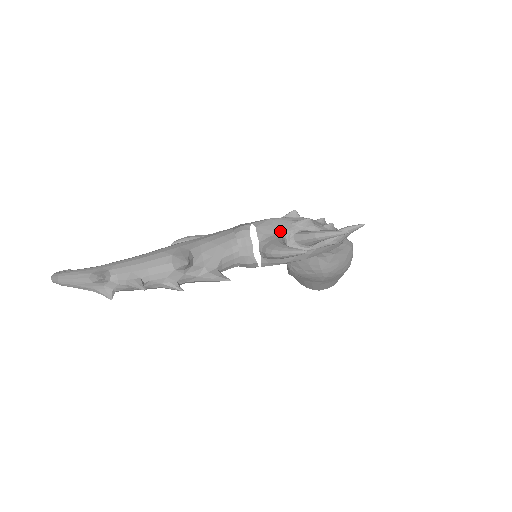
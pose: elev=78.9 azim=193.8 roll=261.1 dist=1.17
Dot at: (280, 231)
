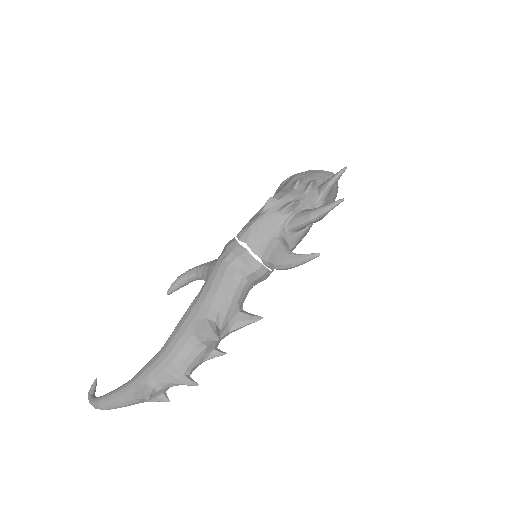
Dot at: (272, 234)
